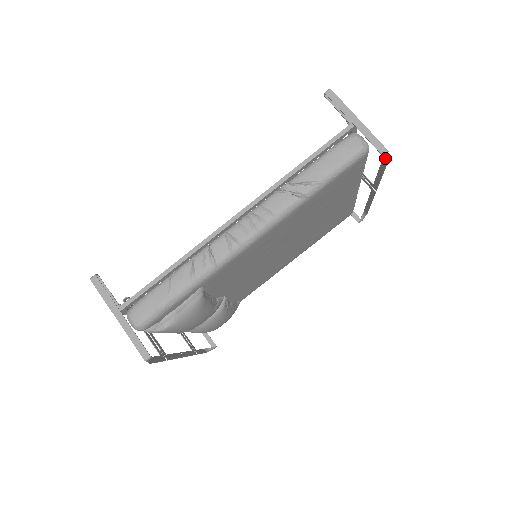
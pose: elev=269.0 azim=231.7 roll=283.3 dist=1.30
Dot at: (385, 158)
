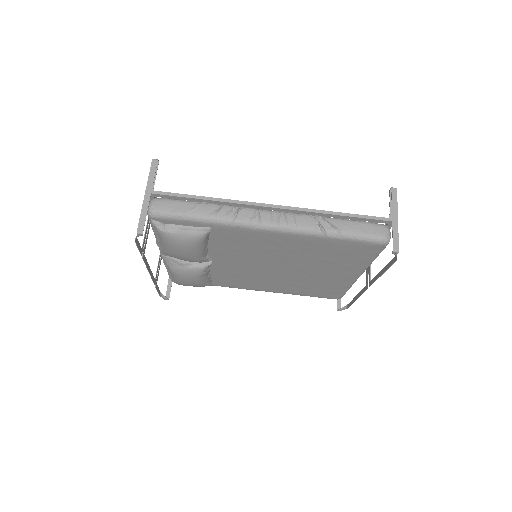
Dot at: (393, 260)
